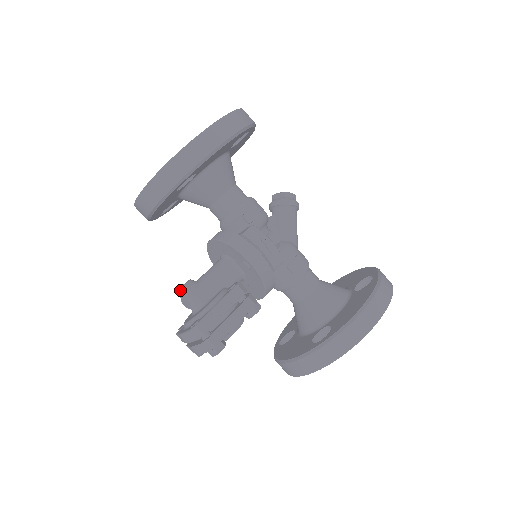
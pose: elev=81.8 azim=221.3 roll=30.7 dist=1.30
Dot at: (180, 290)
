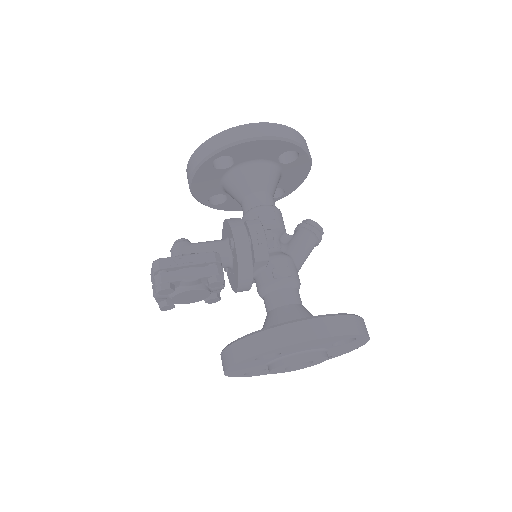
Dot at: (174, 242)
